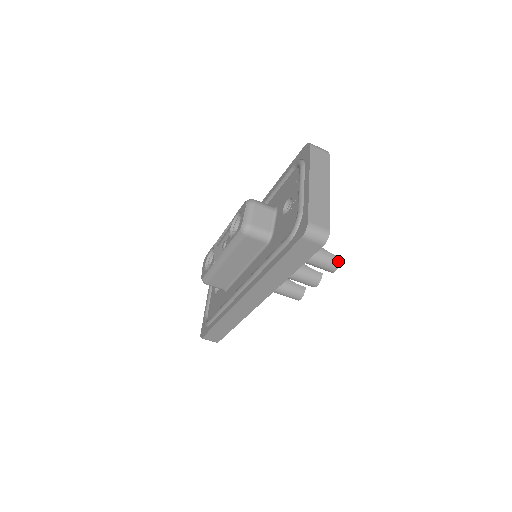
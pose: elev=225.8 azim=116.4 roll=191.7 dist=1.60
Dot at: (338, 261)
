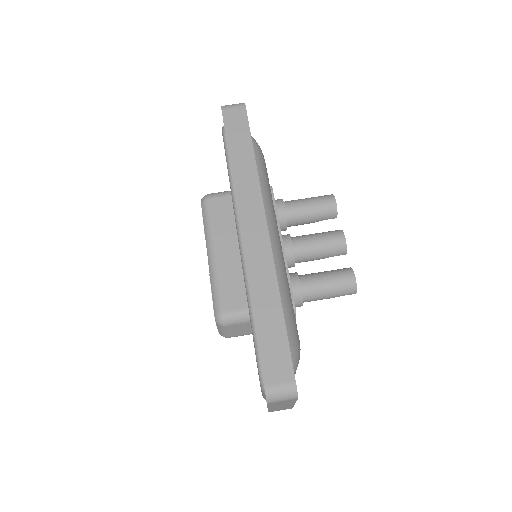
Dot at: (329, 195)
